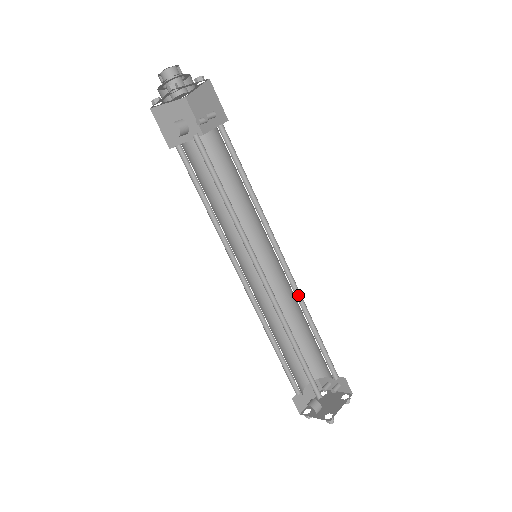
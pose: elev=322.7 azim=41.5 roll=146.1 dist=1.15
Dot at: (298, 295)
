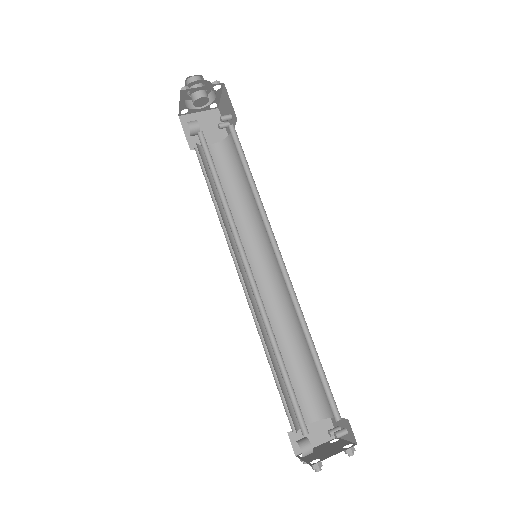
Dot at: (297, 305)
